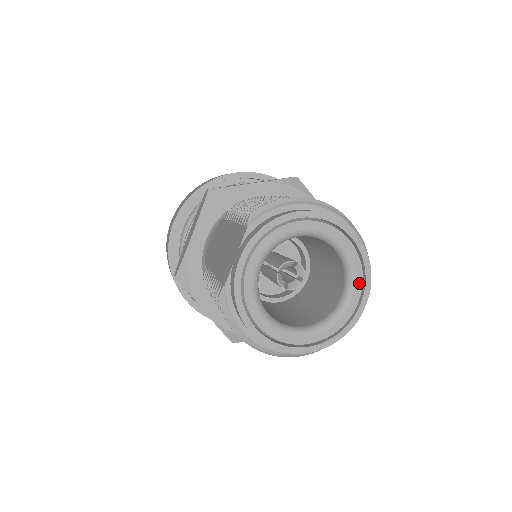
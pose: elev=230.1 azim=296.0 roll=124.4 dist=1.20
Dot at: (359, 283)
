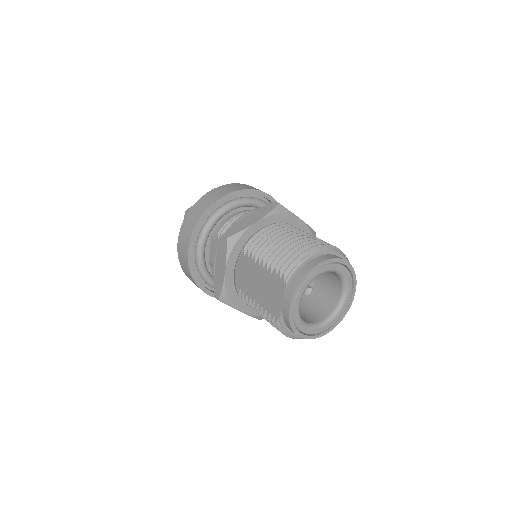
Dot at: (350, 285)
